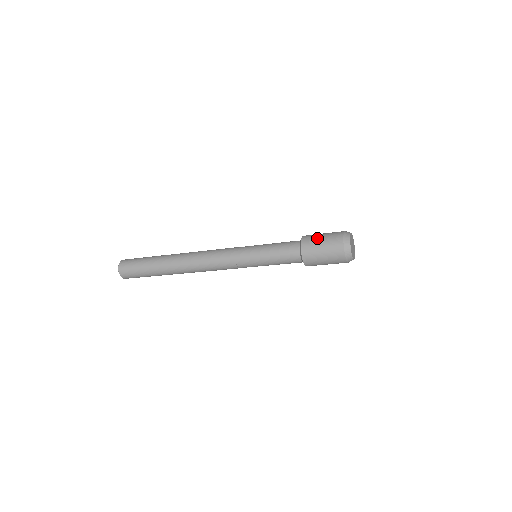
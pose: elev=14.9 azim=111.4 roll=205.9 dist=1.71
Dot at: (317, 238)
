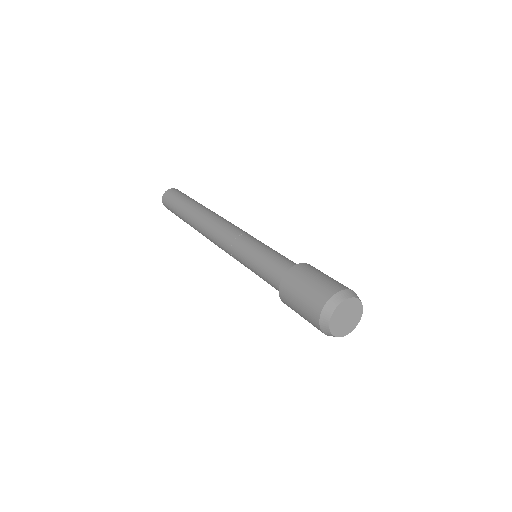
Dot at: (293, 296)
